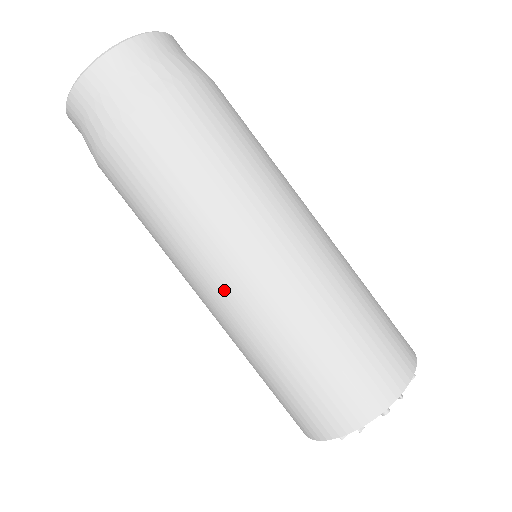
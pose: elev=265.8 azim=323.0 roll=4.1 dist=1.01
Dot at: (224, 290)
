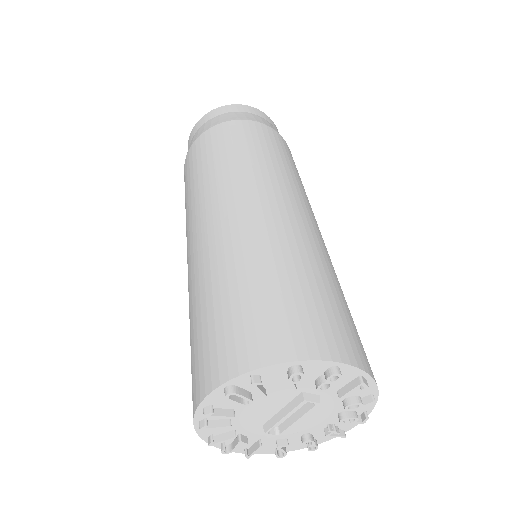
Dot at: (187, 260)
